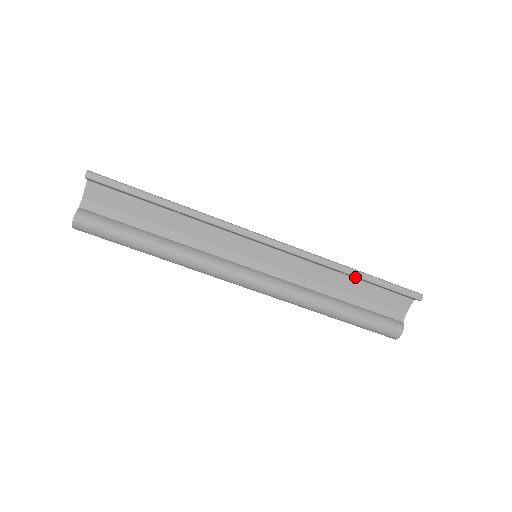
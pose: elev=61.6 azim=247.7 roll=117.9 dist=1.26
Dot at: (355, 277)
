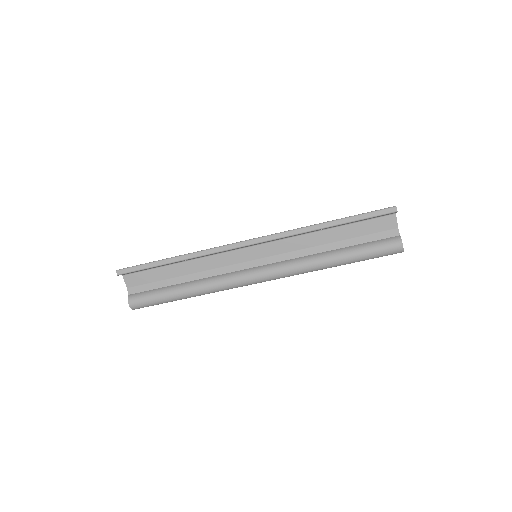
Dot at: occluded
